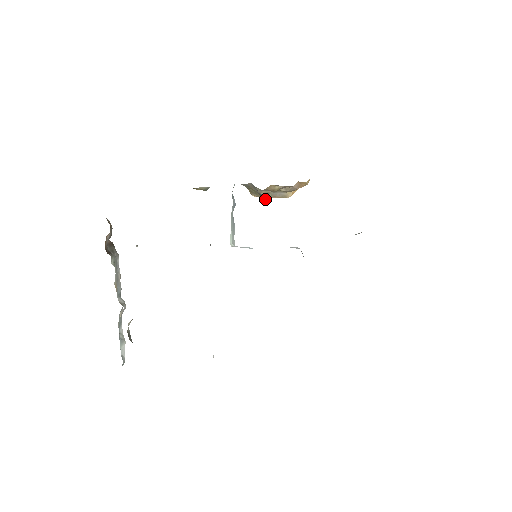
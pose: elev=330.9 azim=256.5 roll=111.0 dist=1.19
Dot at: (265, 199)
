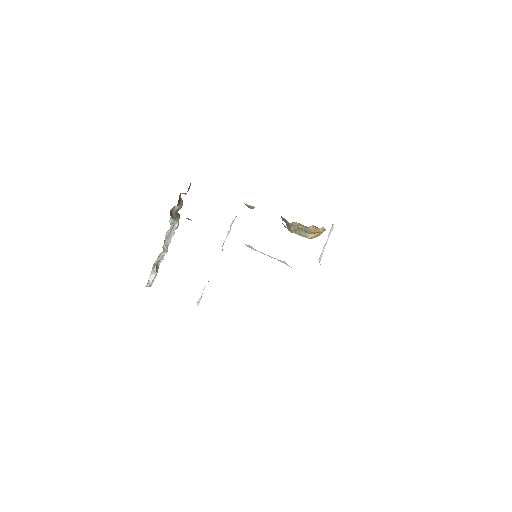
Dot at: (285, 227)
